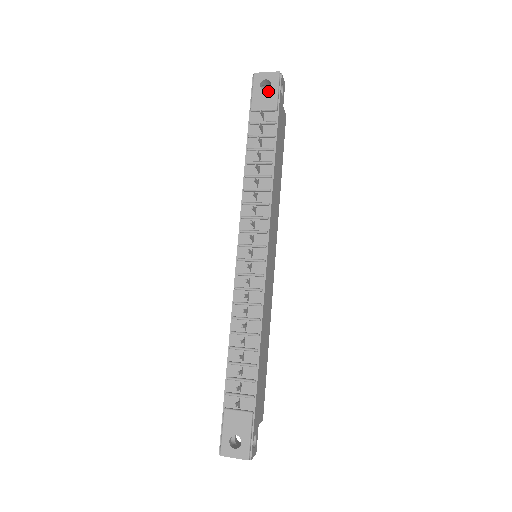
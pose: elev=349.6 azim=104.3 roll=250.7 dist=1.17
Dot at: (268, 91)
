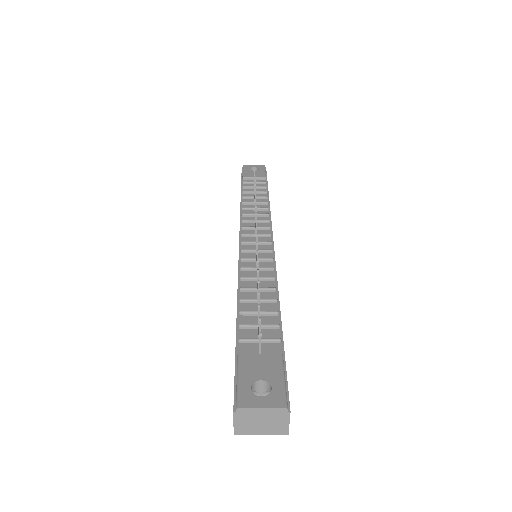
Dot at: (257, 171)
